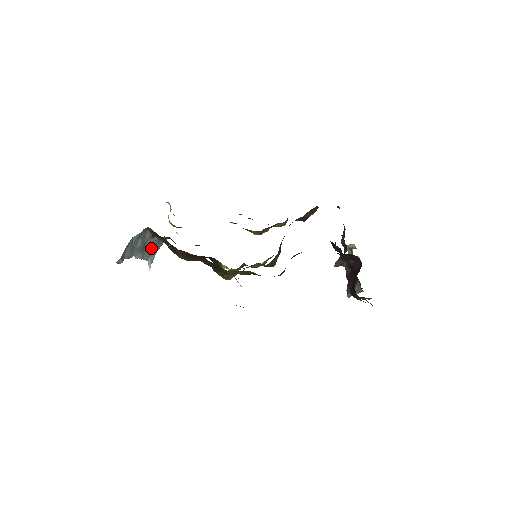
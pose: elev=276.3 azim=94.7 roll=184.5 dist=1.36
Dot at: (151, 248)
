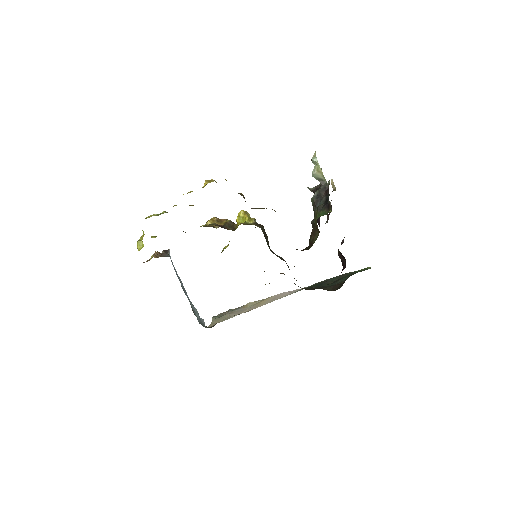
Dot at: (175, 271)
